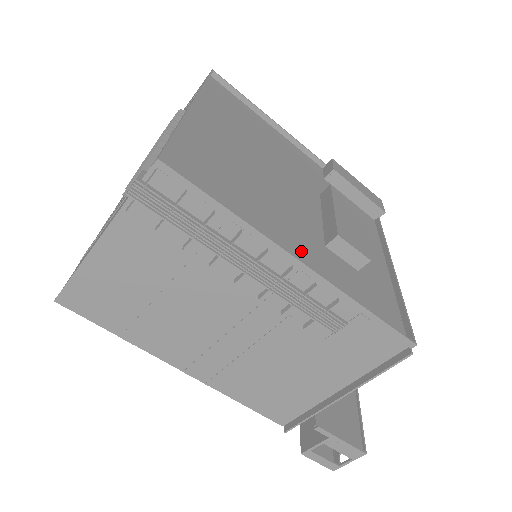
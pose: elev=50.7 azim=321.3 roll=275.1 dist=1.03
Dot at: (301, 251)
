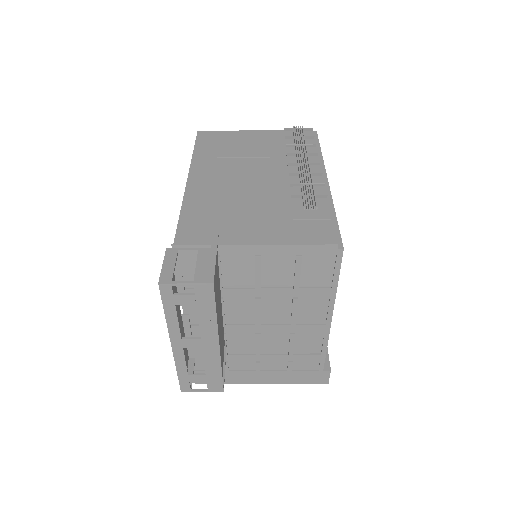
Dot at: occluded
